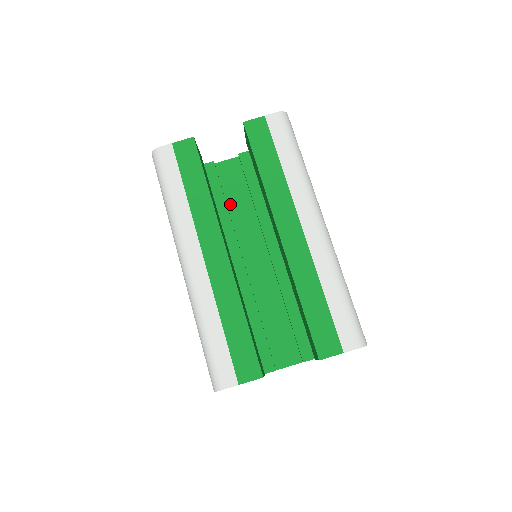
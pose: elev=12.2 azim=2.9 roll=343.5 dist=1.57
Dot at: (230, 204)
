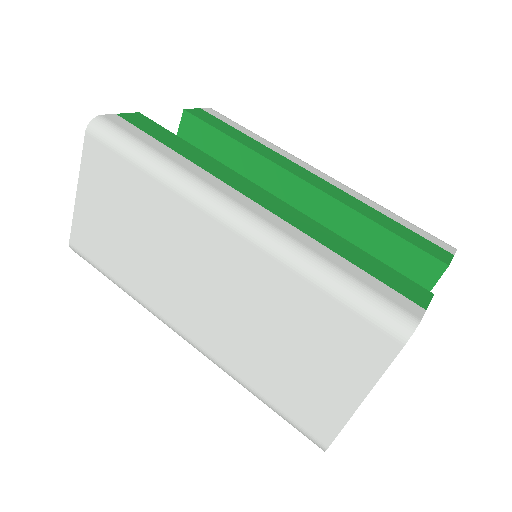
Dot at: occluded
